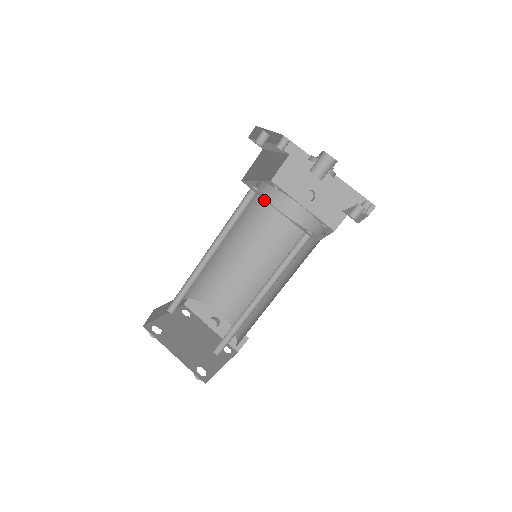
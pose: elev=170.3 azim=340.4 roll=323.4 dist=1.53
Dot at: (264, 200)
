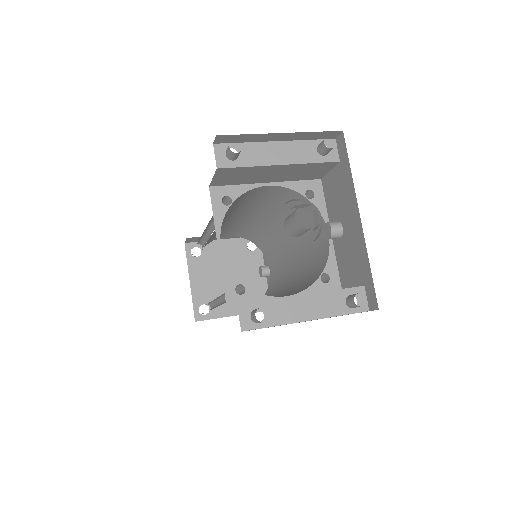
Dot at: (294, 201)
